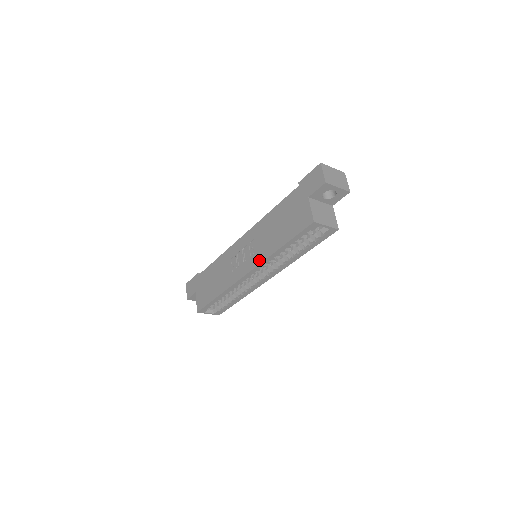
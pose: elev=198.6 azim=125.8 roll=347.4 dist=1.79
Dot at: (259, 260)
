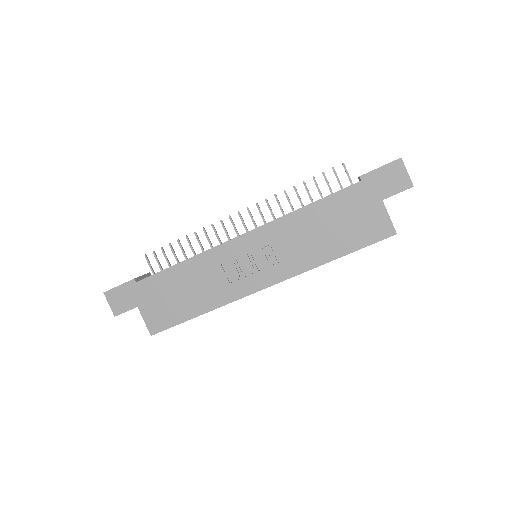
Dot at: (292, 272)
